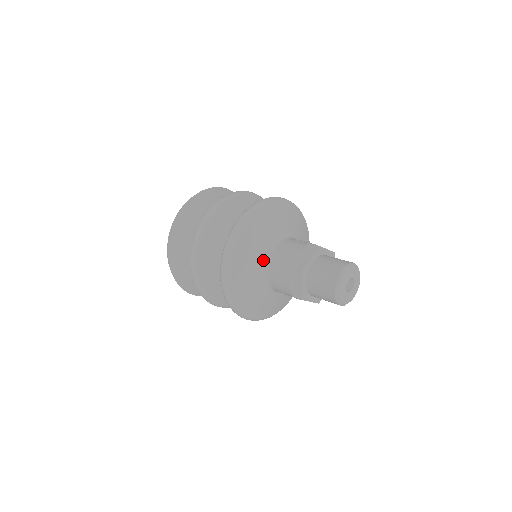
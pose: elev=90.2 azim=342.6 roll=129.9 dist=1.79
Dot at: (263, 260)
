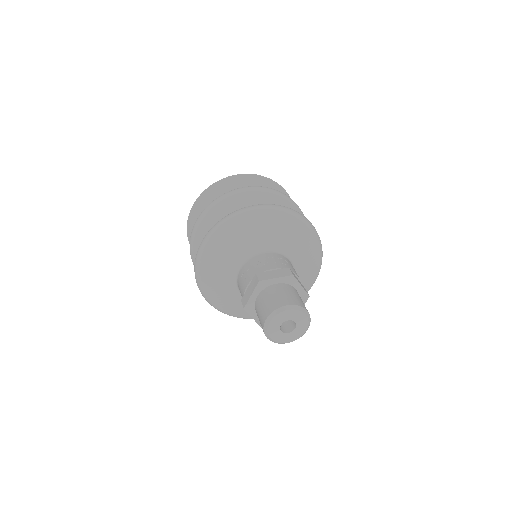
Dot at: (232, 282)
